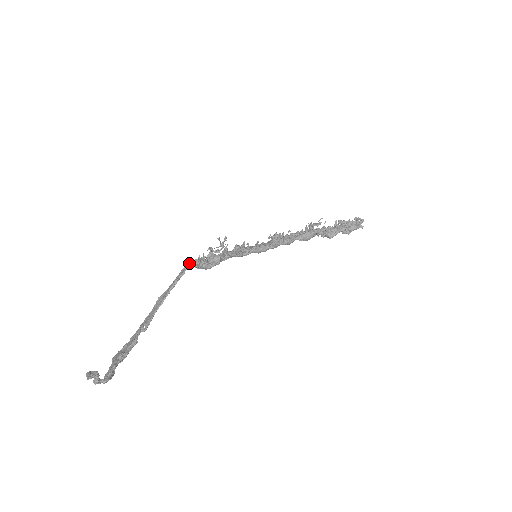
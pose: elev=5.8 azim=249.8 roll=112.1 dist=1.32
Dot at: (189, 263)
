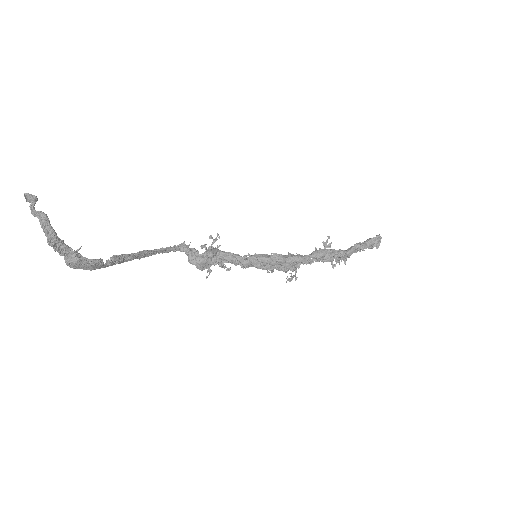
Dot at: (178, 246)
